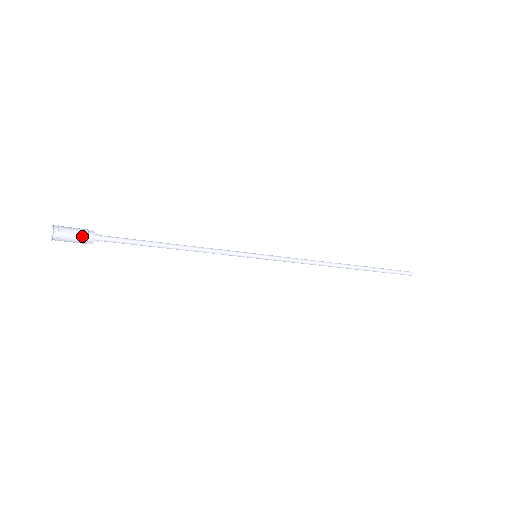
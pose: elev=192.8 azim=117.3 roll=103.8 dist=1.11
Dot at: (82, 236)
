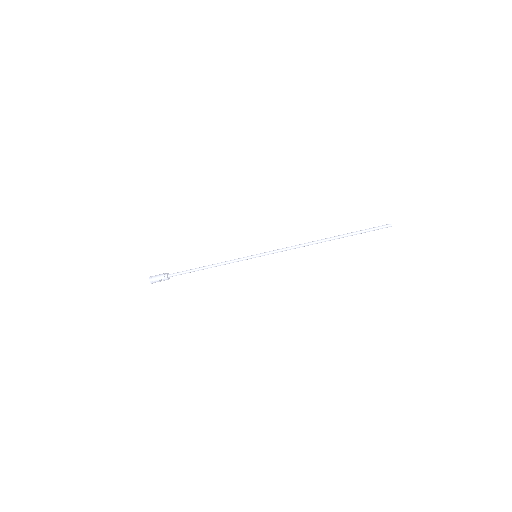
Dot at: (162, 274)
